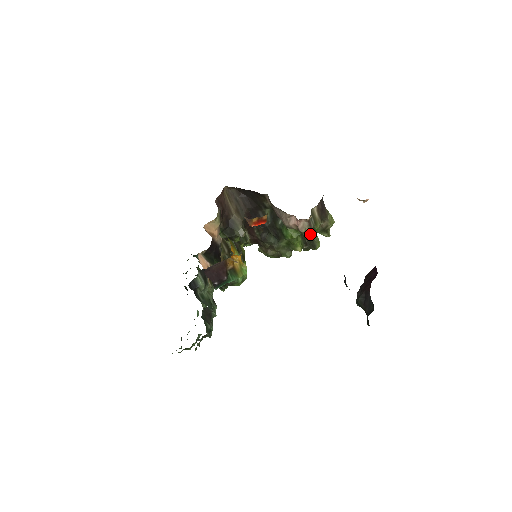
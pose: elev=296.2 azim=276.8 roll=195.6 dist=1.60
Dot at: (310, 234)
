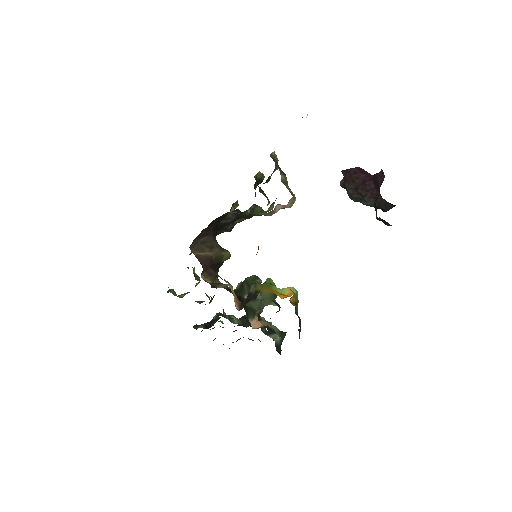
Dot at: occluded
